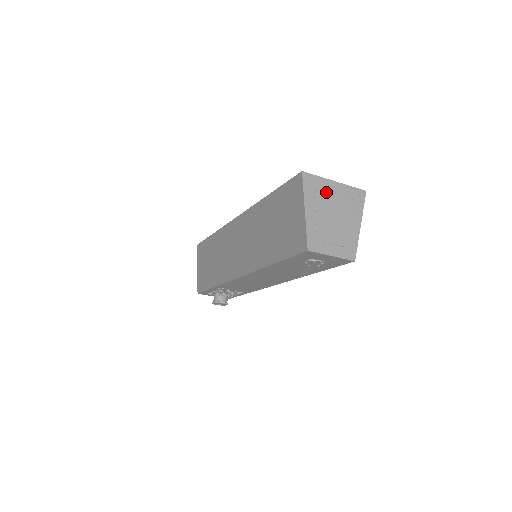
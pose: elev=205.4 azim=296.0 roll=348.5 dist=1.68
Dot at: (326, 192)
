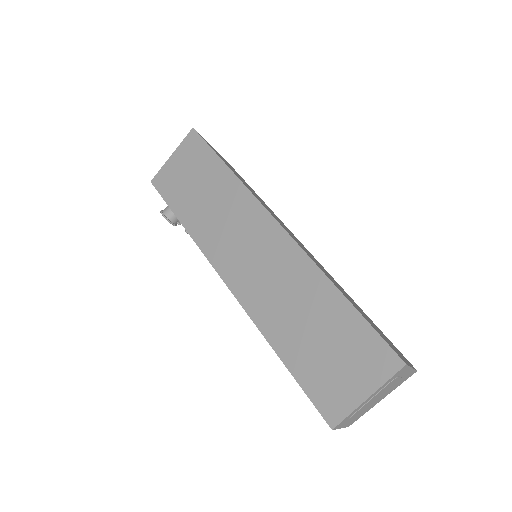
Dot at: (397, 379)
